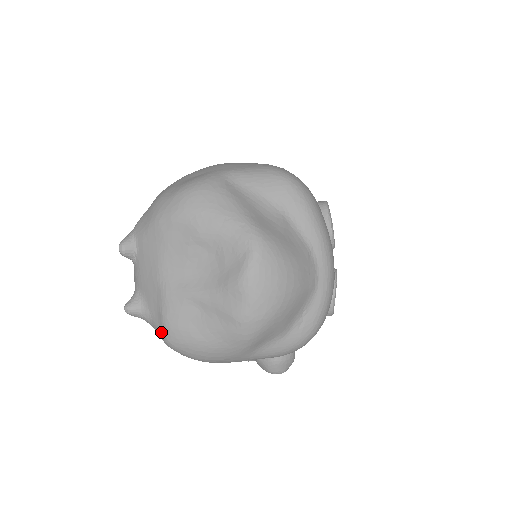
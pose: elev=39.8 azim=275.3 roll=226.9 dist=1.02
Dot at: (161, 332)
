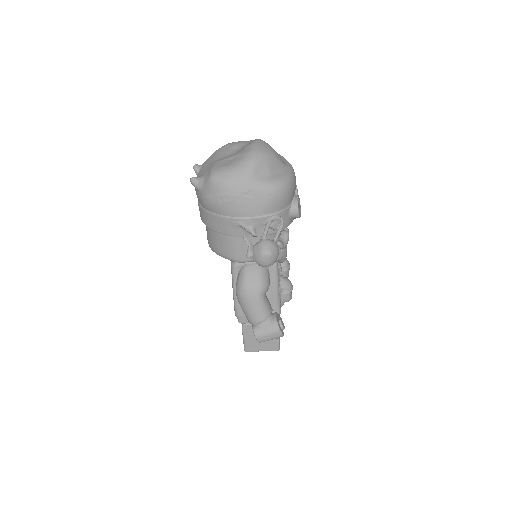
Dot at: (209, 175)
